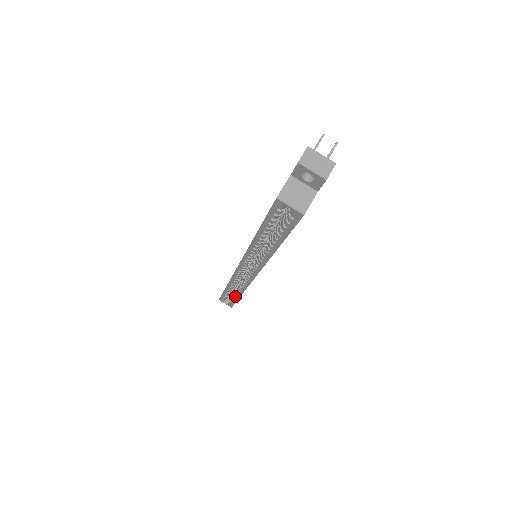
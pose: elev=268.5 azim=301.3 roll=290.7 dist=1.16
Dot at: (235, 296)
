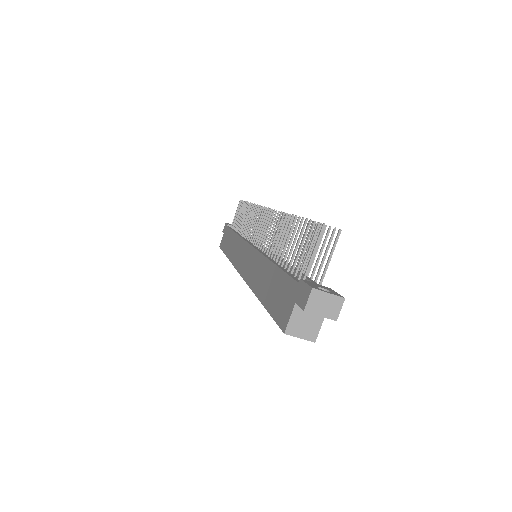
Dot at: occluded
